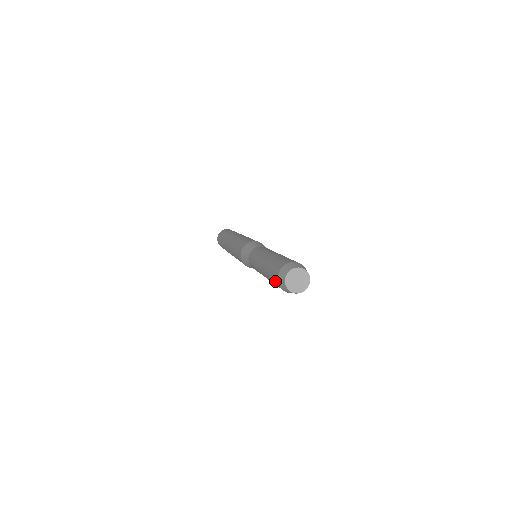
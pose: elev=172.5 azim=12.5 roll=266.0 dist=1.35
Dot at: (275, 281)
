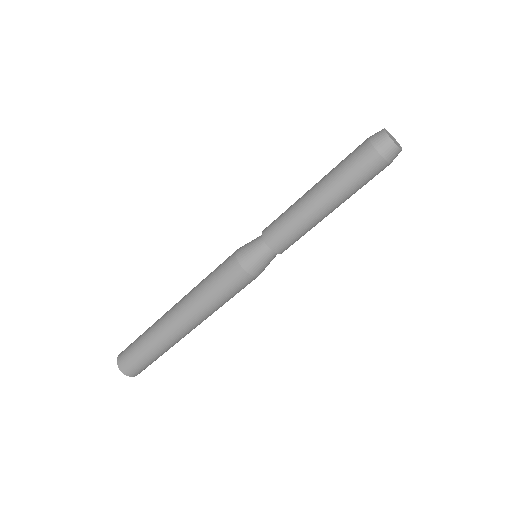
Dot at: (359, 145)
